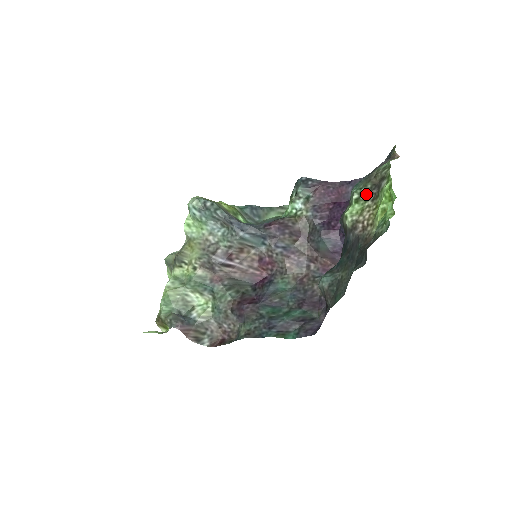
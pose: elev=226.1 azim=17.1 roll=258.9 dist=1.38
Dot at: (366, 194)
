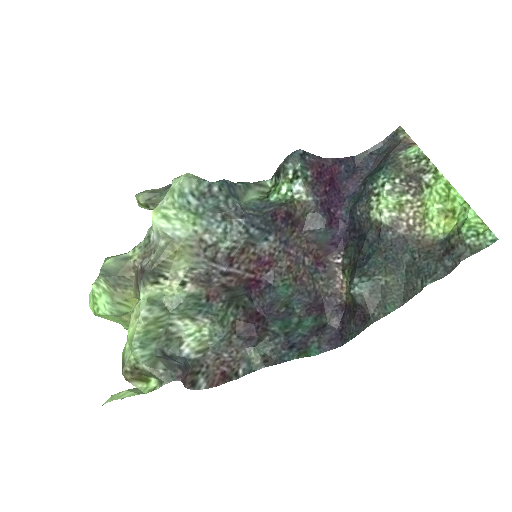
Dot at: (401, 186)
